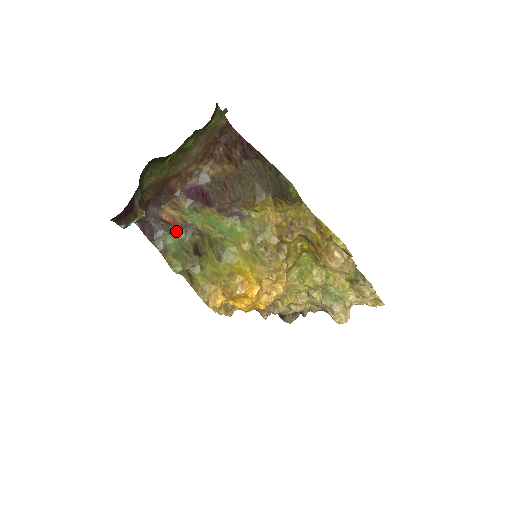
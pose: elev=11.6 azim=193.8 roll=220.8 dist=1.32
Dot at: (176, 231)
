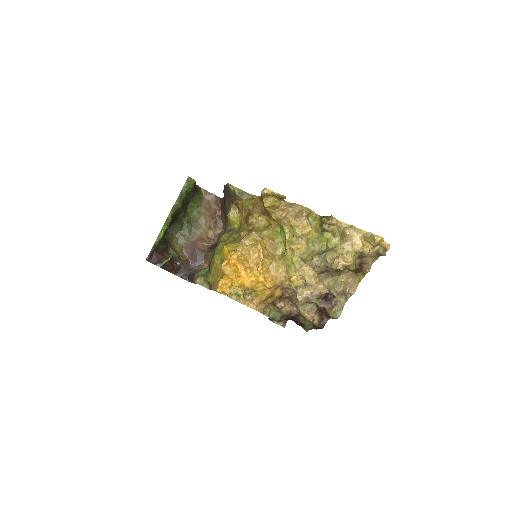
Dot at: occluded
